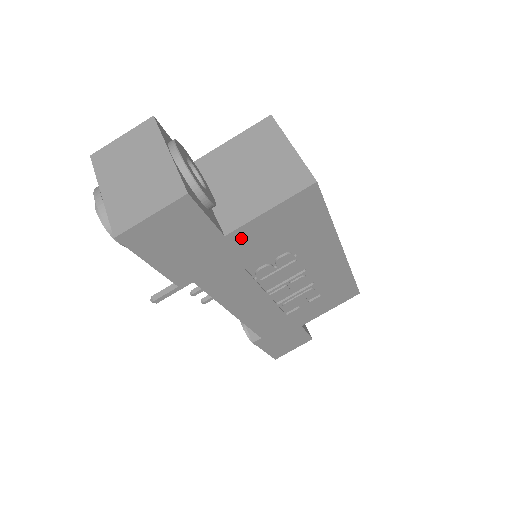
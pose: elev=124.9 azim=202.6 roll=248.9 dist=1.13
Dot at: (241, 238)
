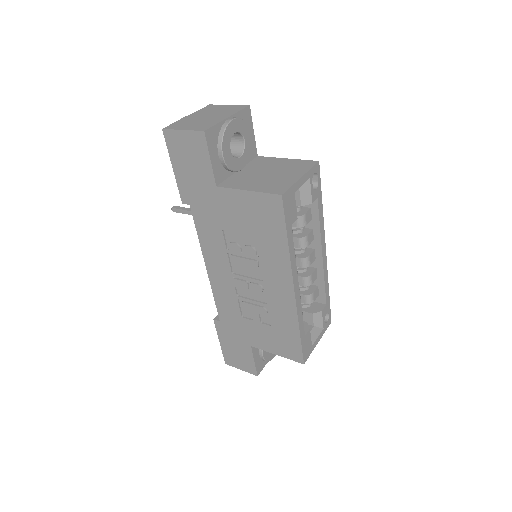
Dot at: (226, 199)
